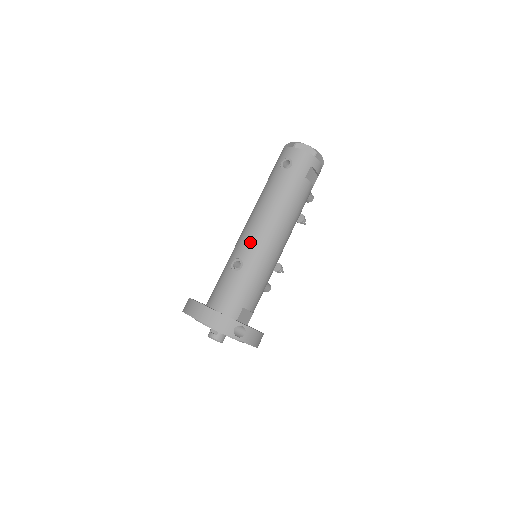
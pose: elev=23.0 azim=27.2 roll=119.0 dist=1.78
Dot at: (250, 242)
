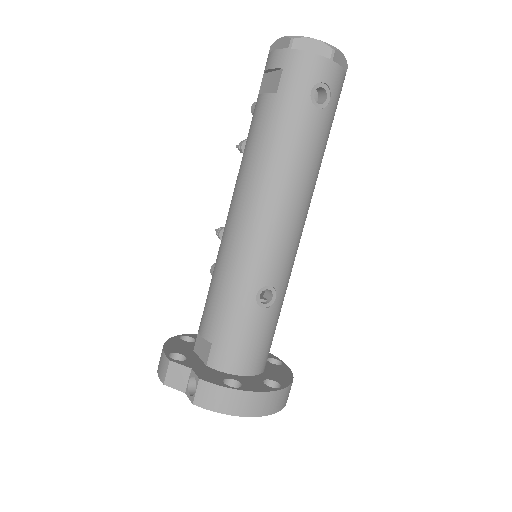
Dot at: (283, 255)
